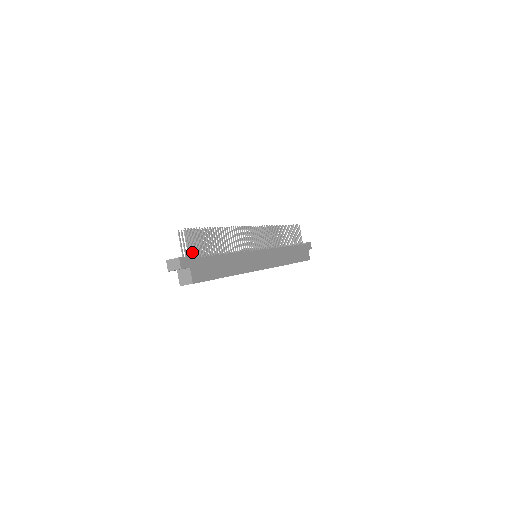
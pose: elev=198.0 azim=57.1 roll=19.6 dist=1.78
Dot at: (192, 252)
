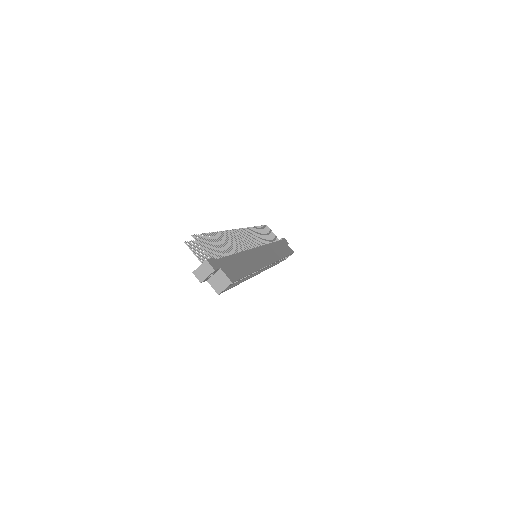
Dot at: (211, 256)
